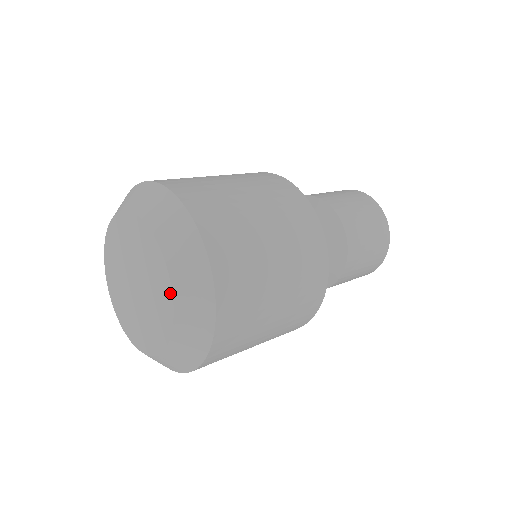
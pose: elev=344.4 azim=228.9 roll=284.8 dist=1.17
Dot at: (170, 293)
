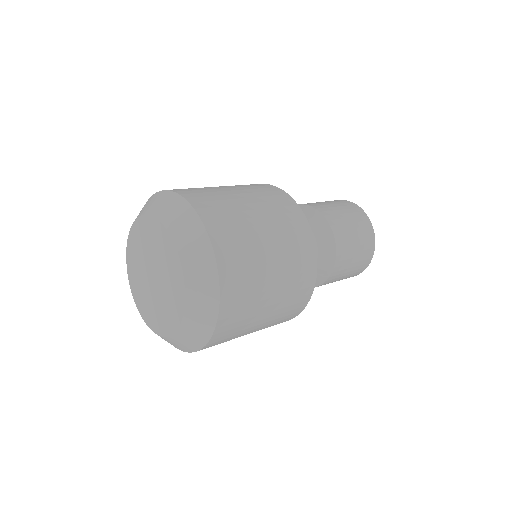
Dot at: (166, 232)
